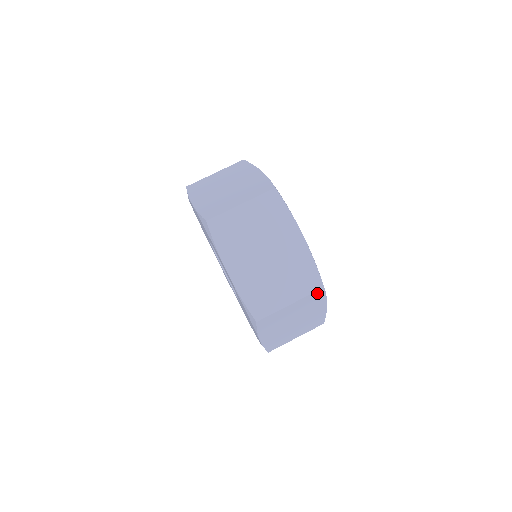
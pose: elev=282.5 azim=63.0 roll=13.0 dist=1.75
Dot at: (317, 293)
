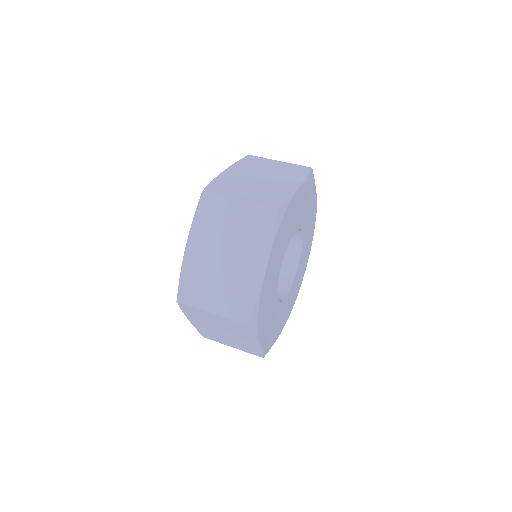
Dot at: (242, 324)
